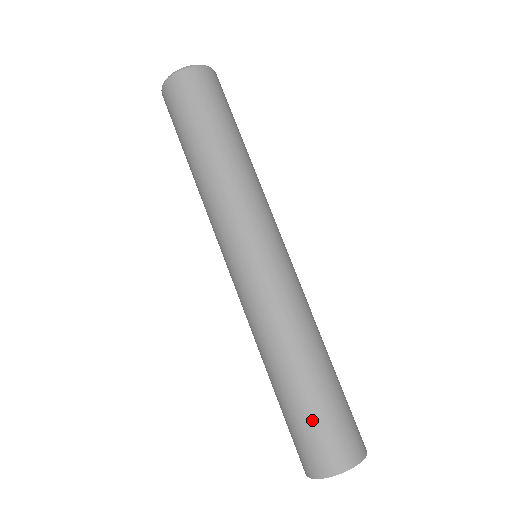
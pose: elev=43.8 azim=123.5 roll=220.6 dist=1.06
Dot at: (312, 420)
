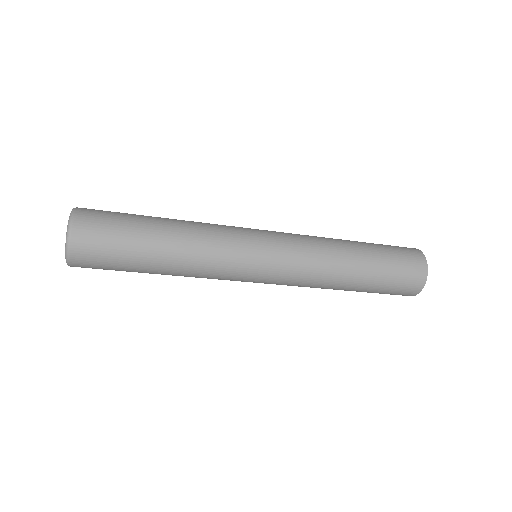
Dot at: occluded
